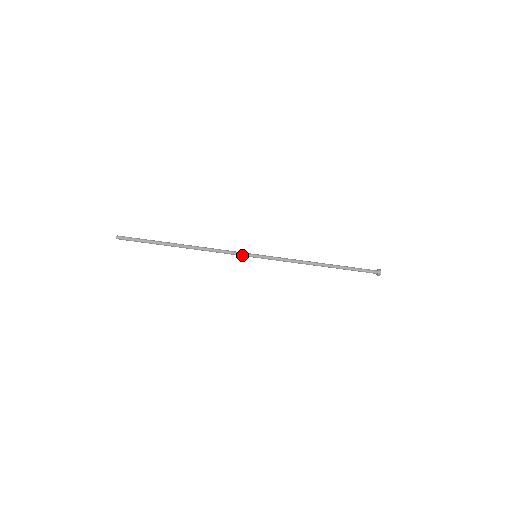
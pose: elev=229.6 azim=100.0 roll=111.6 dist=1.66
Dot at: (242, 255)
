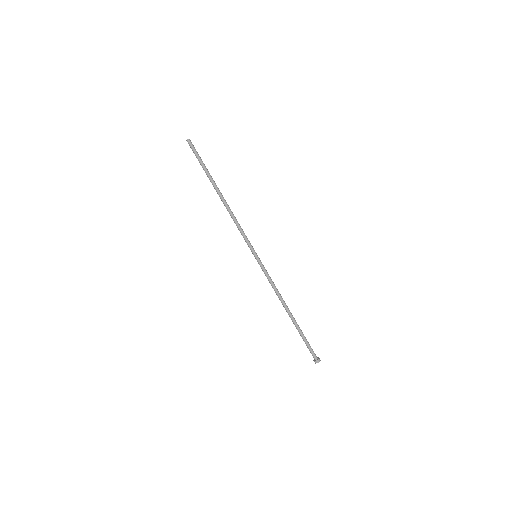
Dot at: (248, 245)
